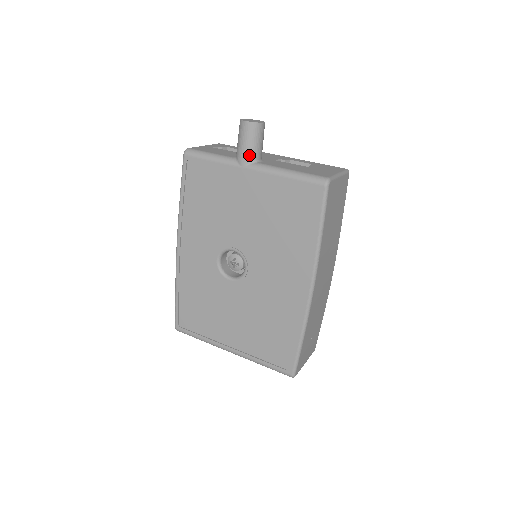
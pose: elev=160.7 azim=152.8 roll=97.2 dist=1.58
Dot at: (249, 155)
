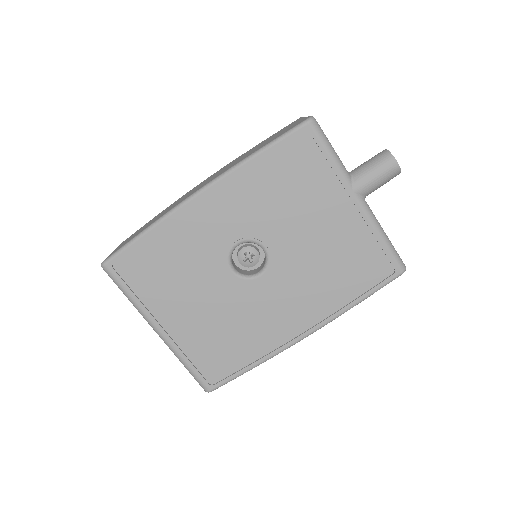
Dot at: (369, 189)
